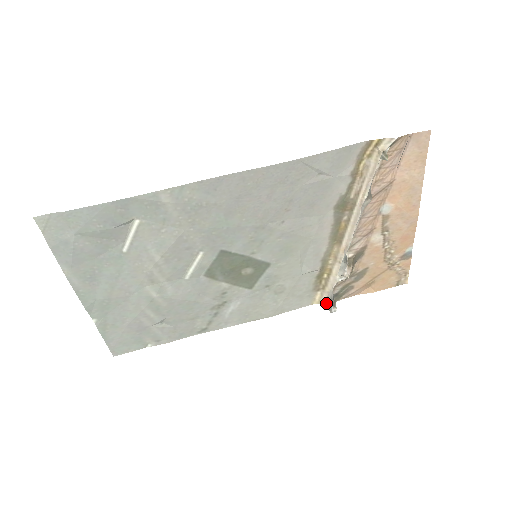
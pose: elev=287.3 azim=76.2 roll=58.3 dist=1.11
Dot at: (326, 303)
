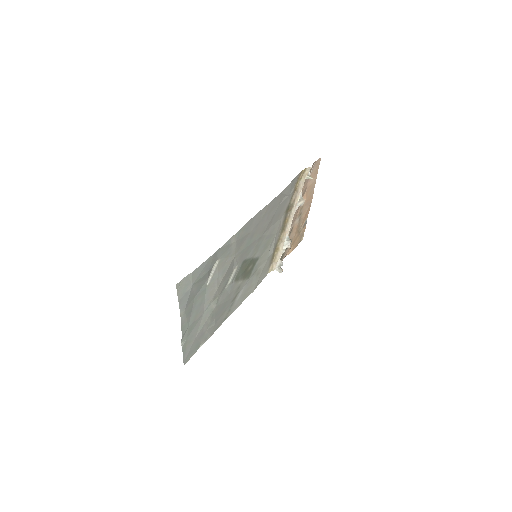
Dot at: (275, 269)
